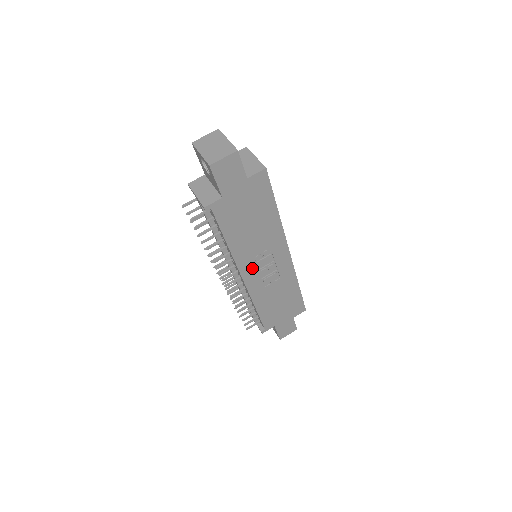
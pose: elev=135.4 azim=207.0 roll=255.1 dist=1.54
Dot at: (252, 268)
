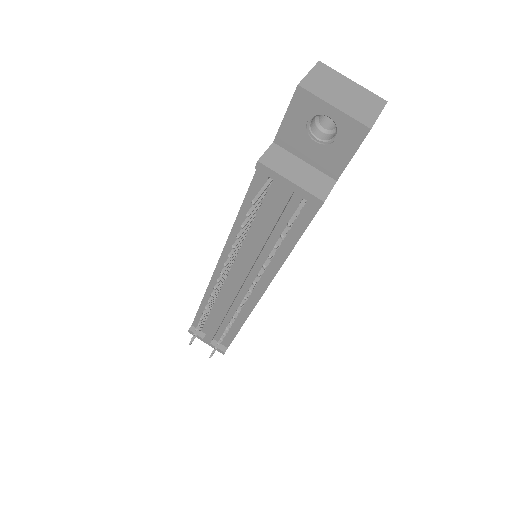
Dot at: occluded
